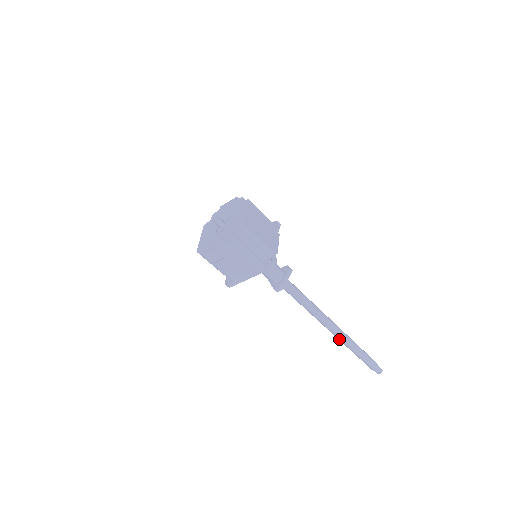
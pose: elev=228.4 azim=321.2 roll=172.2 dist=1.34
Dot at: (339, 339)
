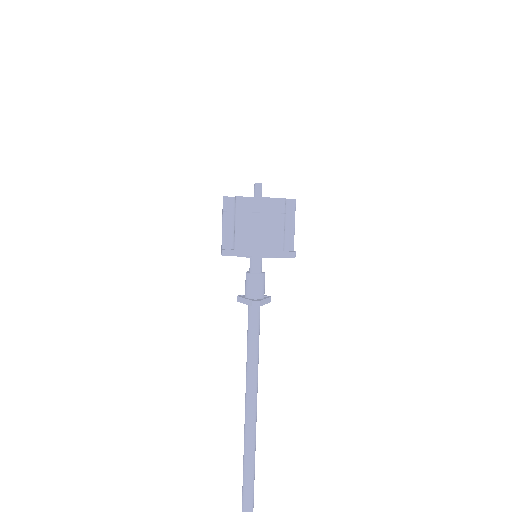
Dot at: (248, 435)
